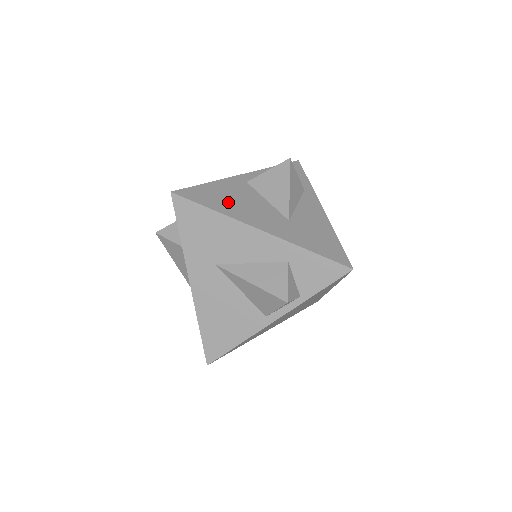
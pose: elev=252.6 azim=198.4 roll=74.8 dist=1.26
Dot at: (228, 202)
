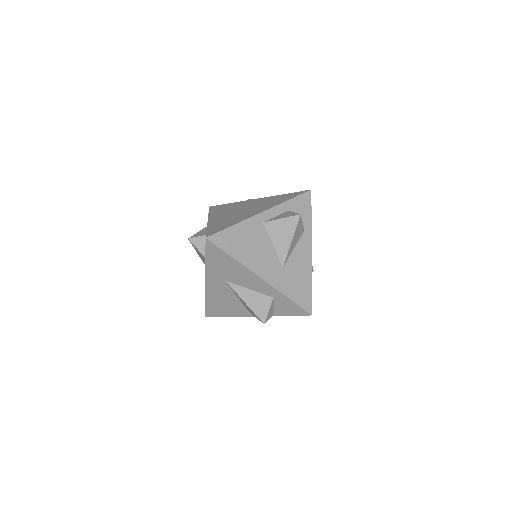
Dot at: (245, 248)
